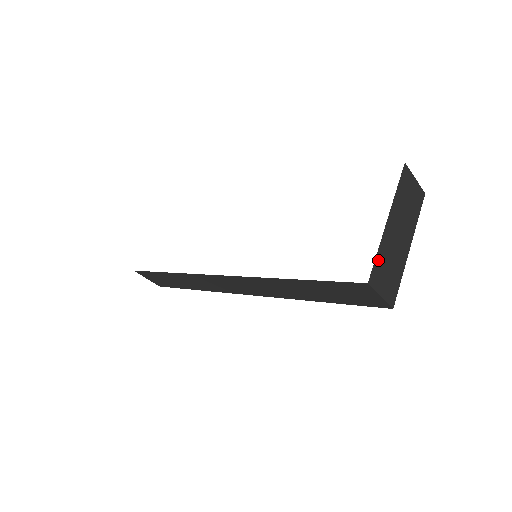
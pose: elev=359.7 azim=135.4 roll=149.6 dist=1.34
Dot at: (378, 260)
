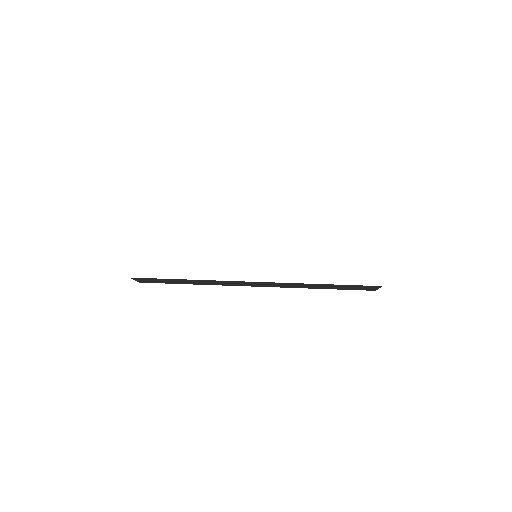
Dot at: occluded
